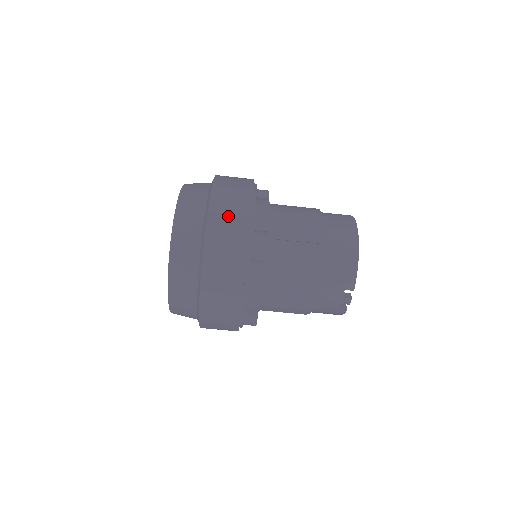
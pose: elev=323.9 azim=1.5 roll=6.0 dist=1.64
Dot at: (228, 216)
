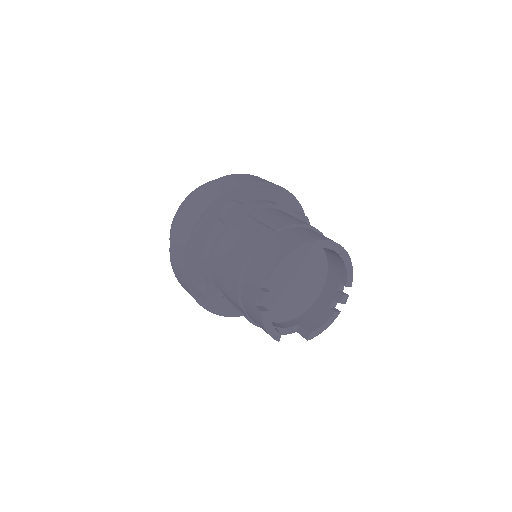
Dot at: (229, 181)
